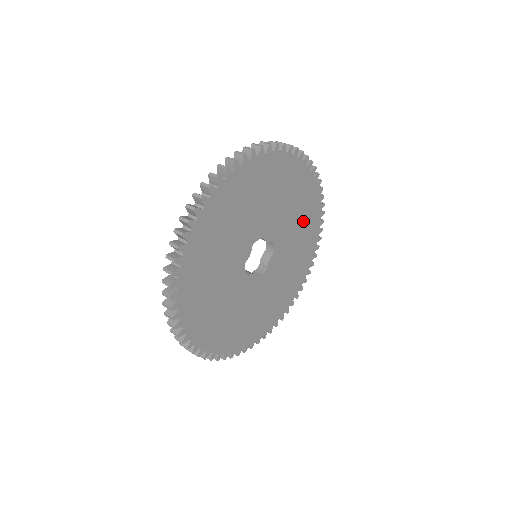
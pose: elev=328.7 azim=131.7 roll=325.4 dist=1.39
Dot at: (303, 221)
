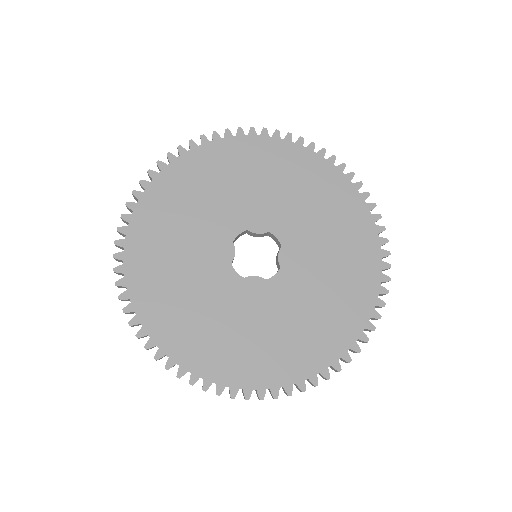
Dot at: (317, 322)
